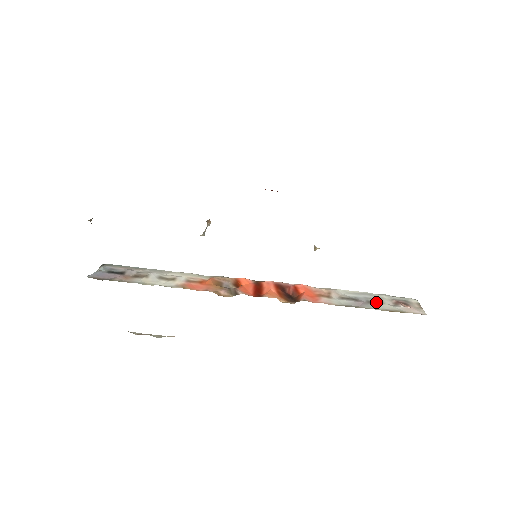
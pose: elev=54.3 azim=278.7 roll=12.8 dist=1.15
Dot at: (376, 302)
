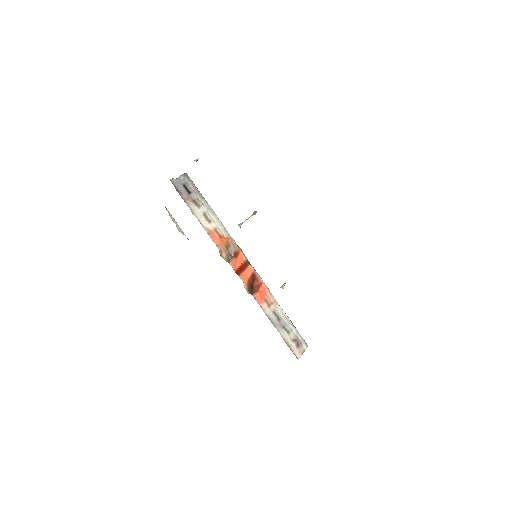
Dot at: (286, 330)
